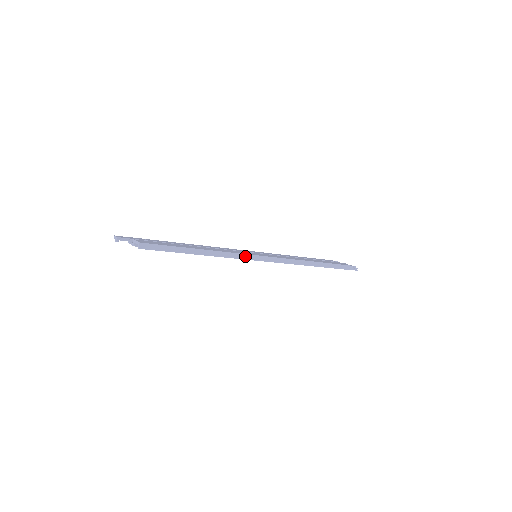
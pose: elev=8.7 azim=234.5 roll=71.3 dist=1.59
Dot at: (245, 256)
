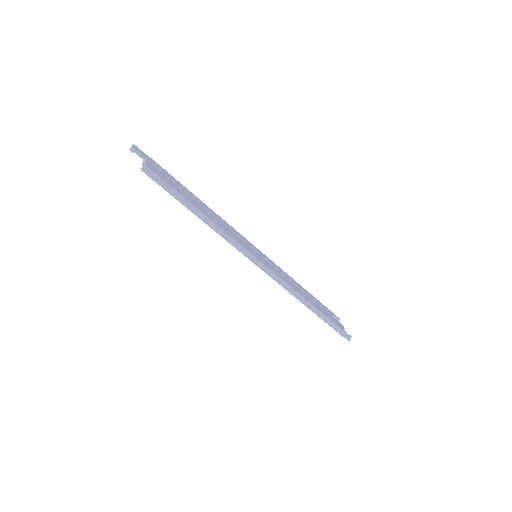
Dot at: (241, 248)
